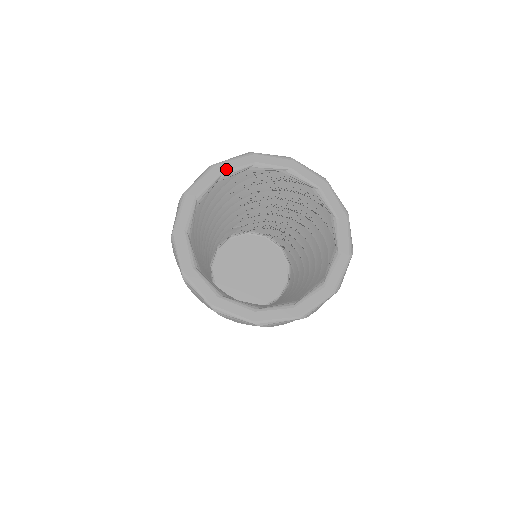
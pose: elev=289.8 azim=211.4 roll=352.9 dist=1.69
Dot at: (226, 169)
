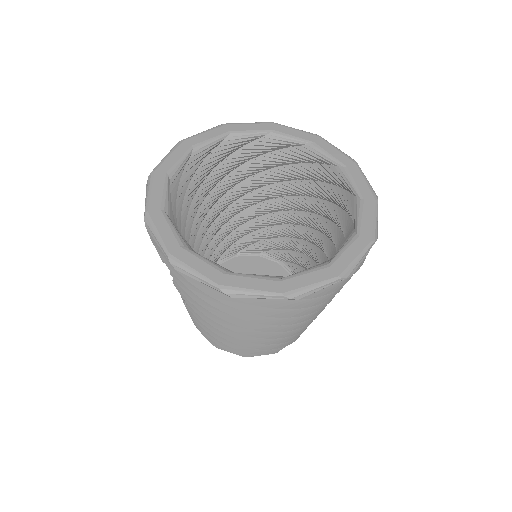
Dot at: (280, 131)
